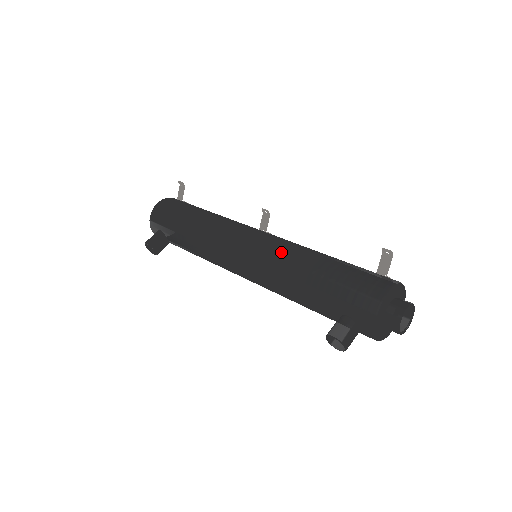
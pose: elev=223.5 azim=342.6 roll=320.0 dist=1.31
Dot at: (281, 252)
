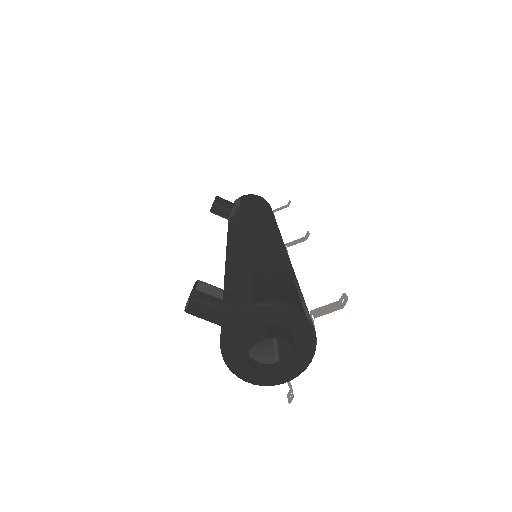
Dot at: (272, 243)
